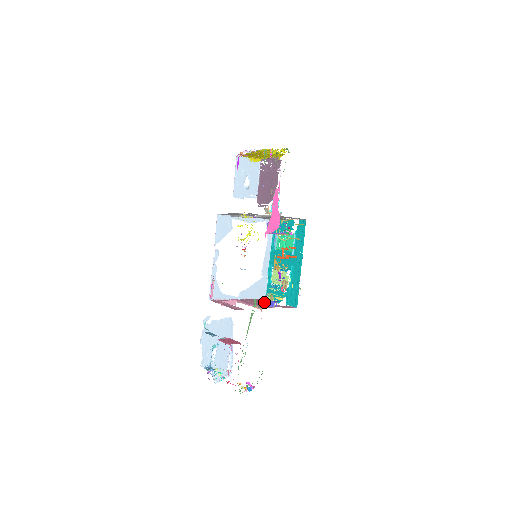
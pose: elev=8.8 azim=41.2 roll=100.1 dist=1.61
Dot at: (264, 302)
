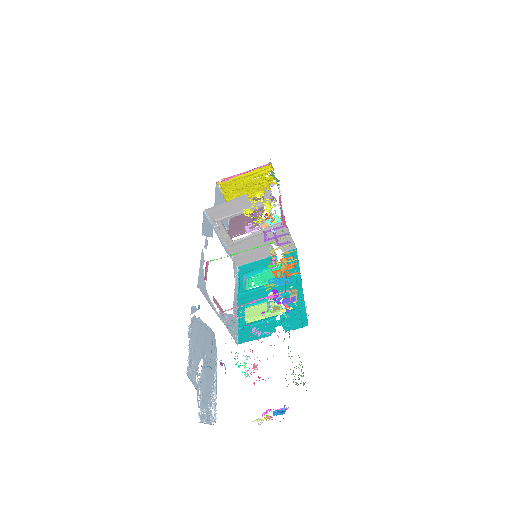
Dot at: occluded
